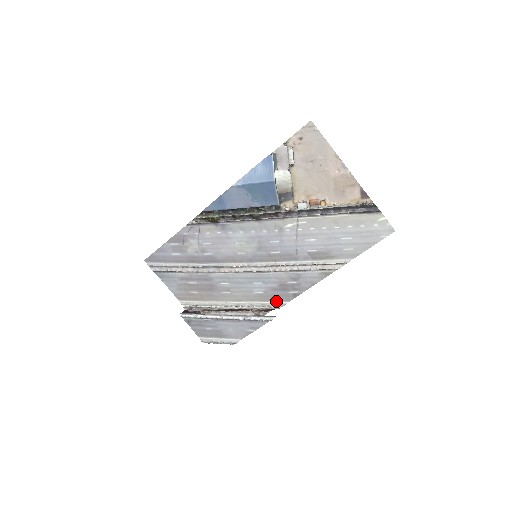
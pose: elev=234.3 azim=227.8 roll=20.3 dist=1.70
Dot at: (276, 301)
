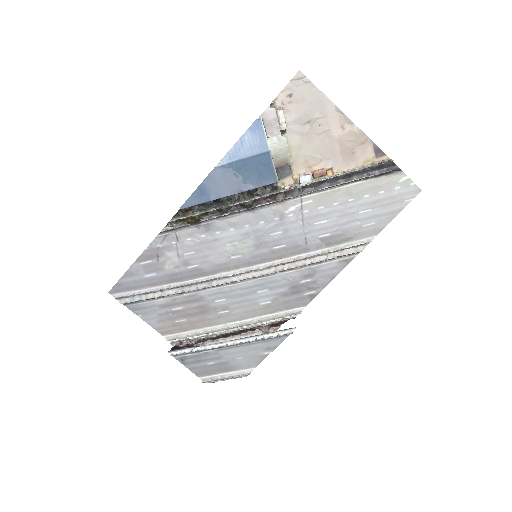
Dot at: (289, 309)
